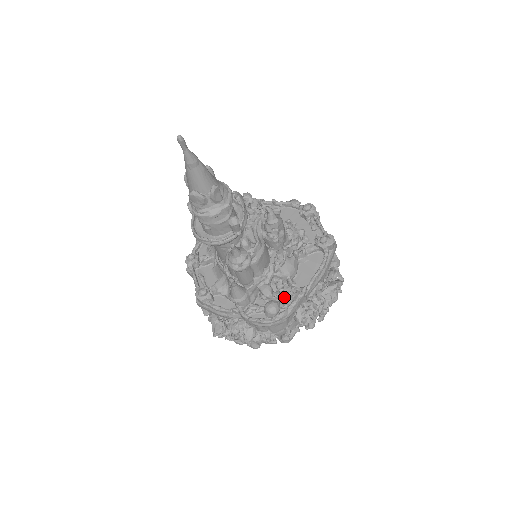
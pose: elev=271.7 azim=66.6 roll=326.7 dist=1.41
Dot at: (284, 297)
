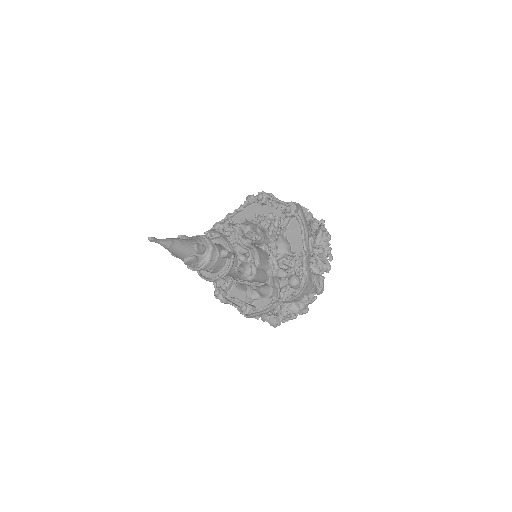
Dot at: (295, 268)
